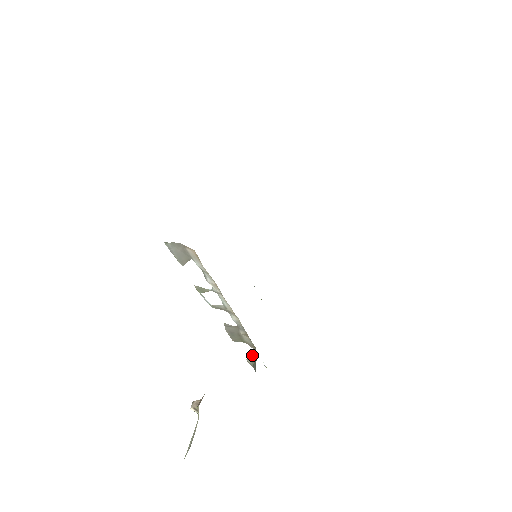
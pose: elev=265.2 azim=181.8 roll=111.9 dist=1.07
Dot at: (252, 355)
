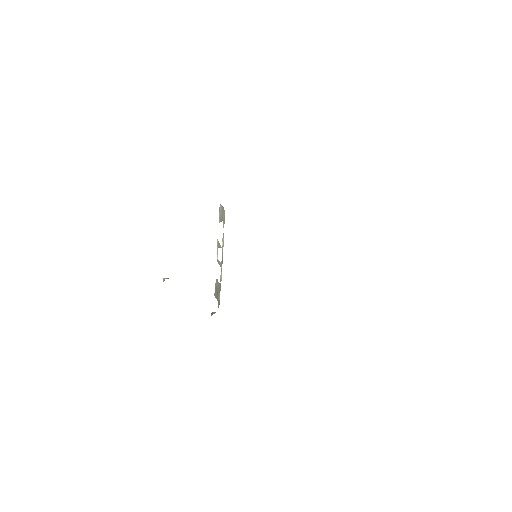
Dot at: occluded
